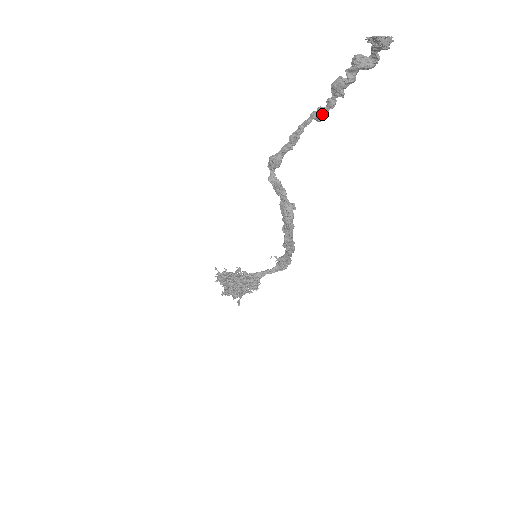
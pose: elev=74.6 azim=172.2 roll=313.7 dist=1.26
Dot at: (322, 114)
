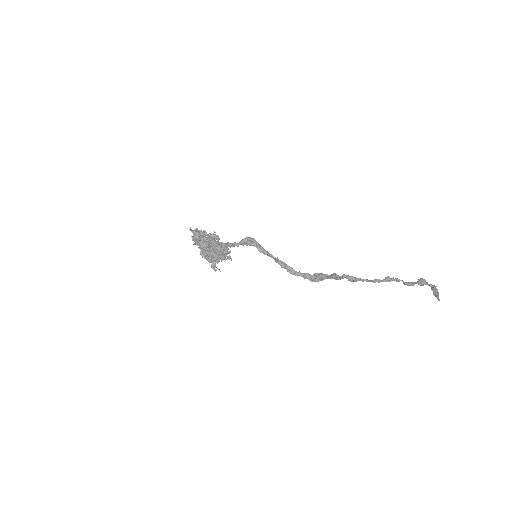
Dot at: (390, 279)
